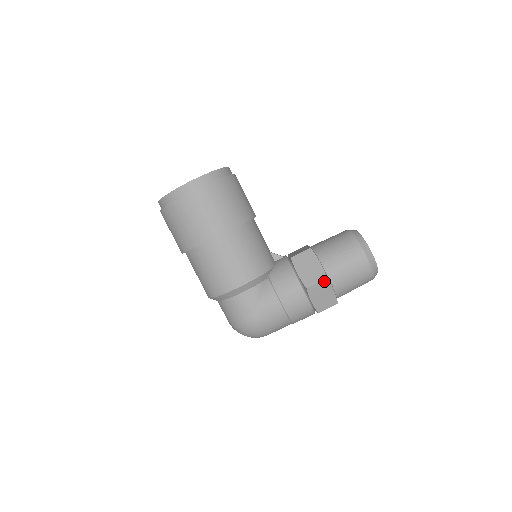
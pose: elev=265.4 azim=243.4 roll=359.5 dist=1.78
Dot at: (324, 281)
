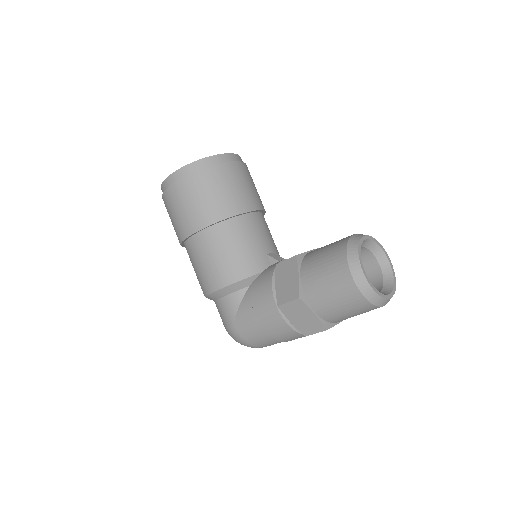
Dot at: (296, 301)
